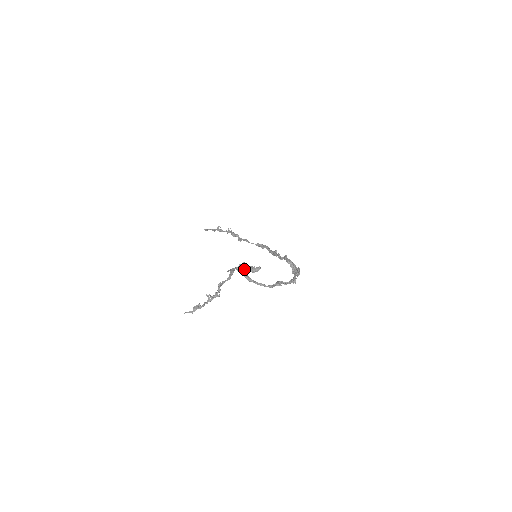
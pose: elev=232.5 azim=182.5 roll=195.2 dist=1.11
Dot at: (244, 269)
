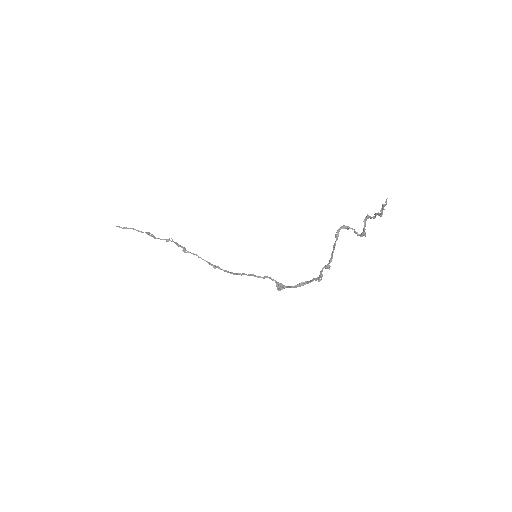
Dot at: (365, 226)
